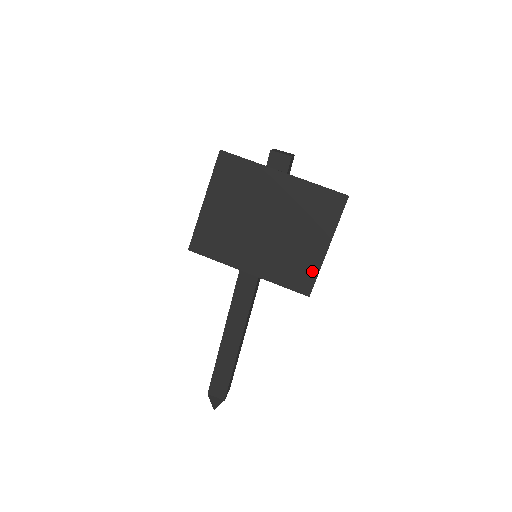
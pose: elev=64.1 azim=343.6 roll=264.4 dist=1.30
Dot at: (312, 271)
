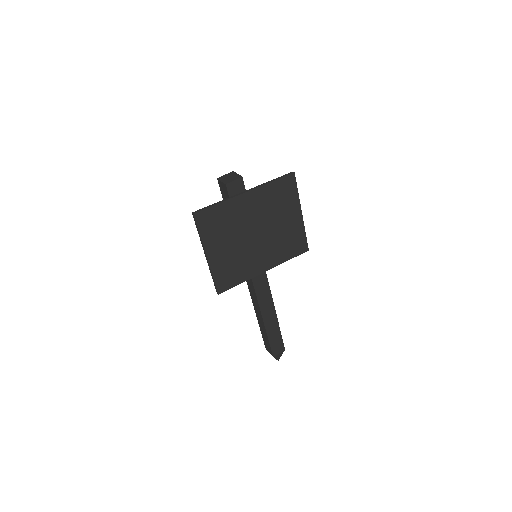
Dot at: (301, 235)
